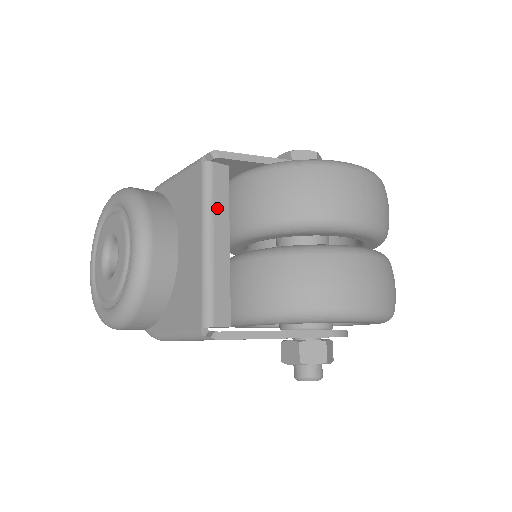
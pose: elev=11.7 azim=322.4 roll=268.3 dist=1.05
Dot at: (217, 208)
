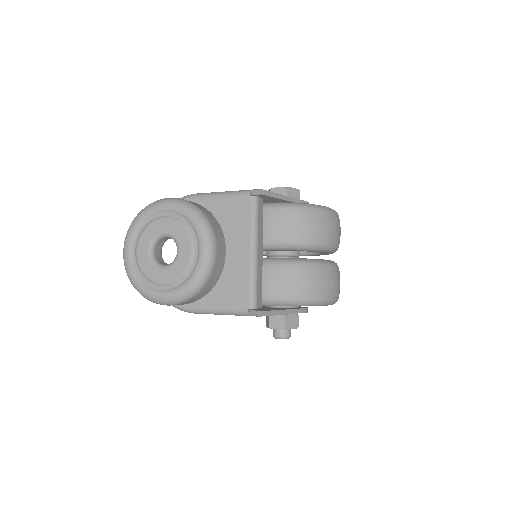
Dot at: (259, 229)
